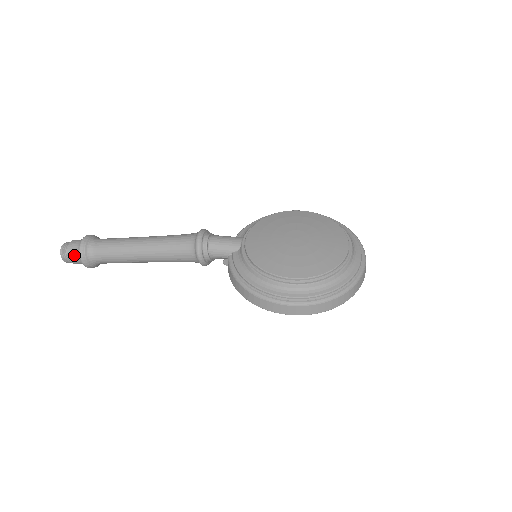
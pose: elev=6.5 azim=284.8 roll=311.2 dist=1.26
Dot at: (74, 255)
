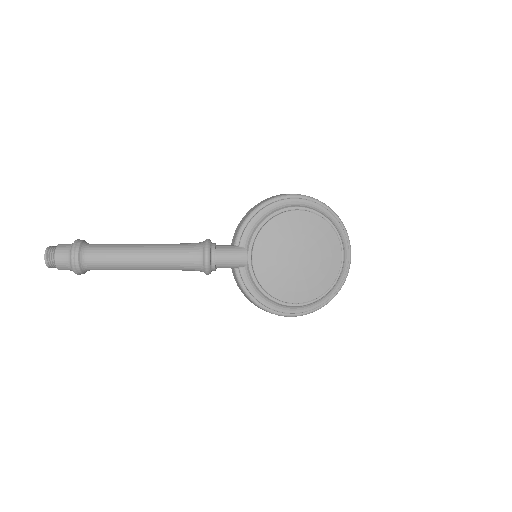
Dot at: (66, 269)
